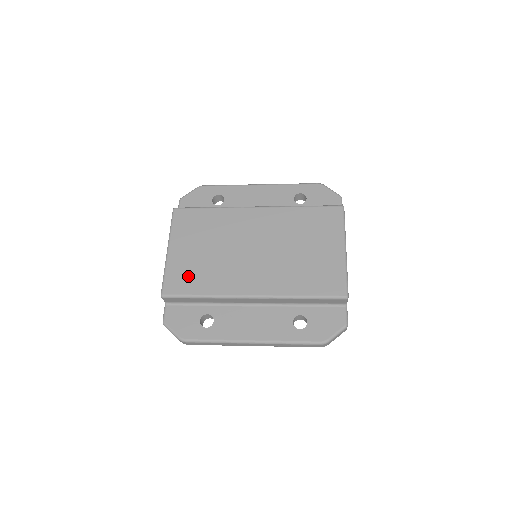
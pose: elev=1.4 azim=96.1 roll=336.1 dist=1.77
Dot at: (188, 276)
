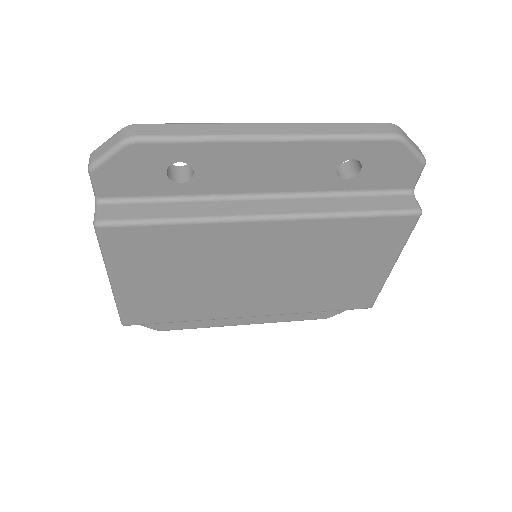
Dot at: (158, 308)
